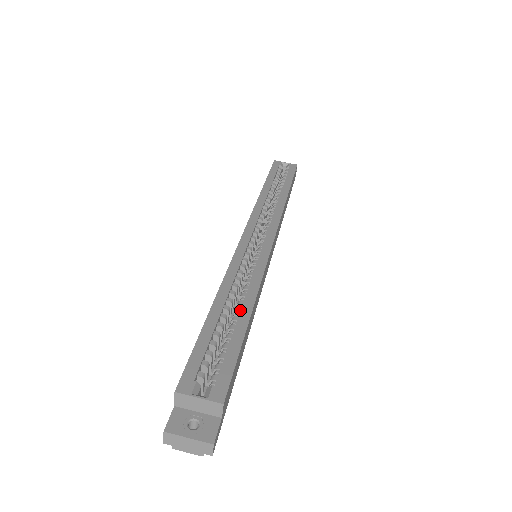
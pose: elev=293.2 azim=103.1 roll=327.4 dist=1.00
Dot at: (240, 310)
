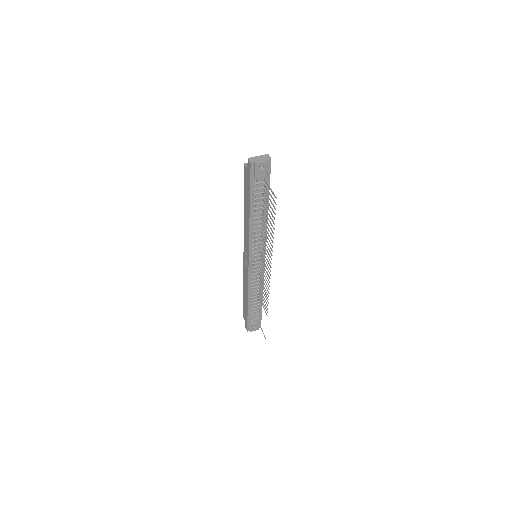
Dot at: occluded
